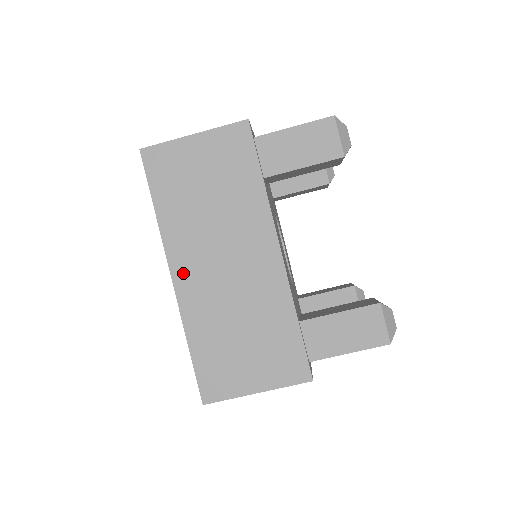
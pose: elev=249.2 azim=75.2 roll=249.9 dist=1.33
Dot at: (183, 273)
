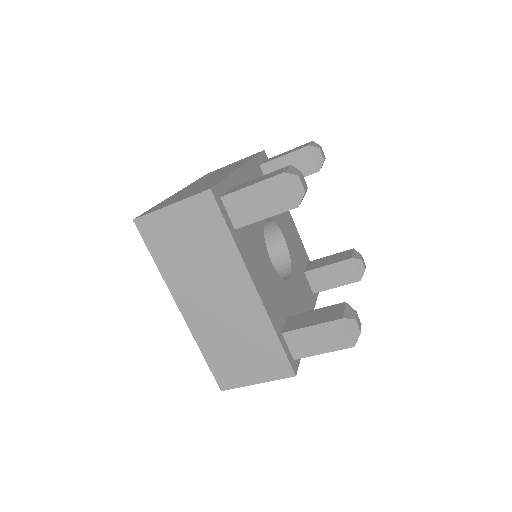
Dot at: (187, 308)
